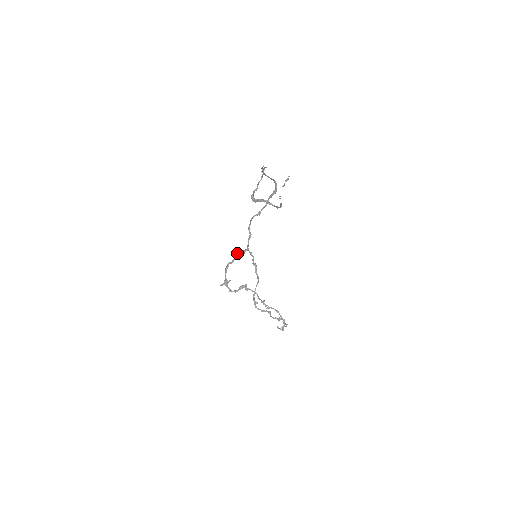
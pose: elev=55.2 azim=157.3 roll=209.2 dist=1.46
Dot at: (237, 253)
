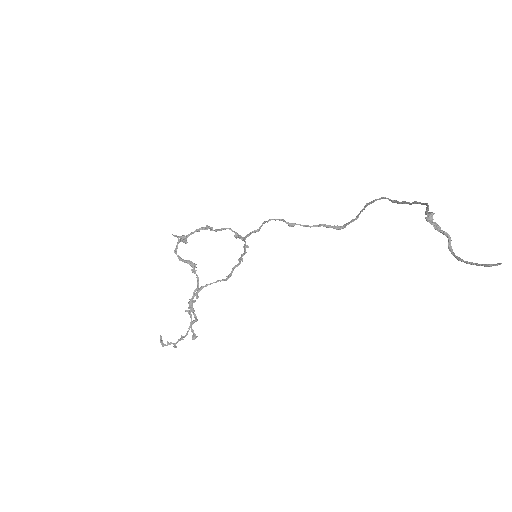
Dot at: (231, 229)
